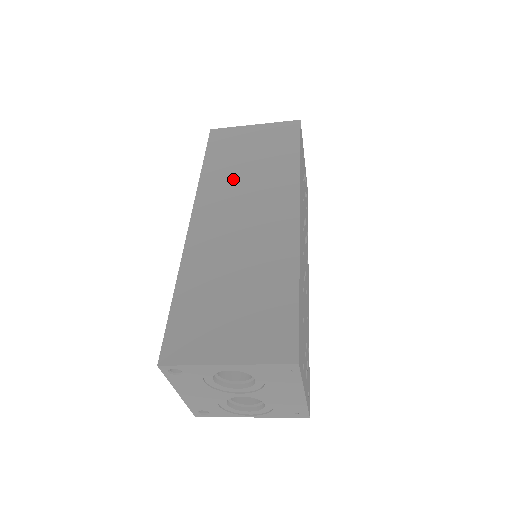
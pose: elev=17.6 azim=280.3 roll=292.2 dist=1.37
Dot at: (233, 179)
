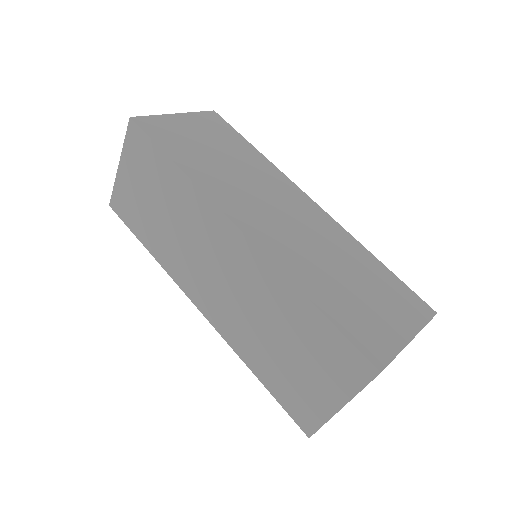
Dot at: (225, 175)
